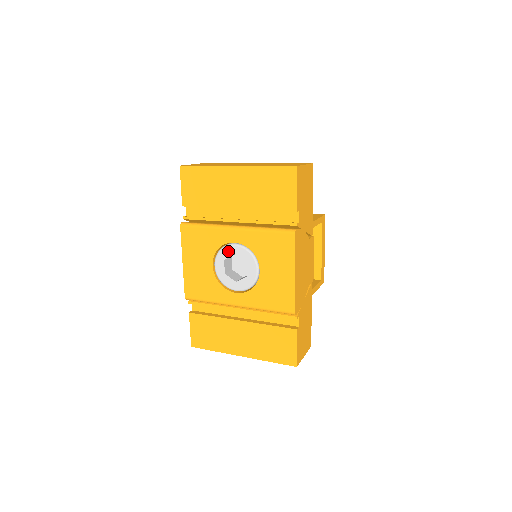
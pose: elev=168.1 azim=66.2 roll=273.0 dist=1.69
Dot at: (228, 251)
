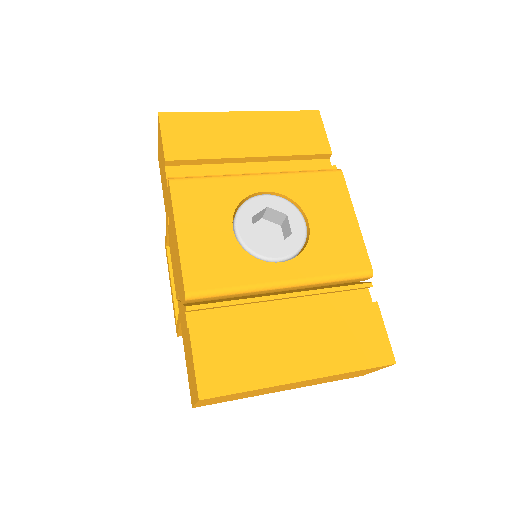
Dot at: (255, 204)
